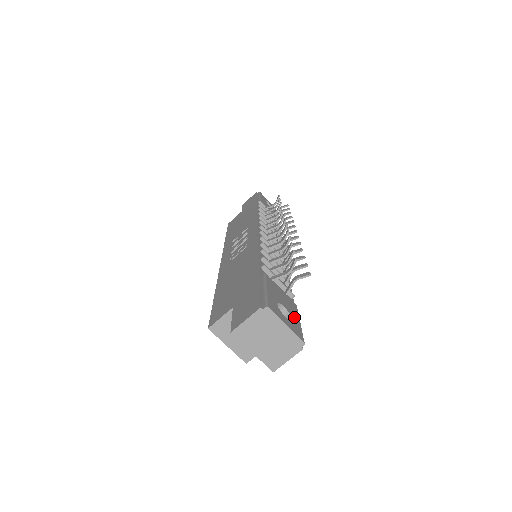
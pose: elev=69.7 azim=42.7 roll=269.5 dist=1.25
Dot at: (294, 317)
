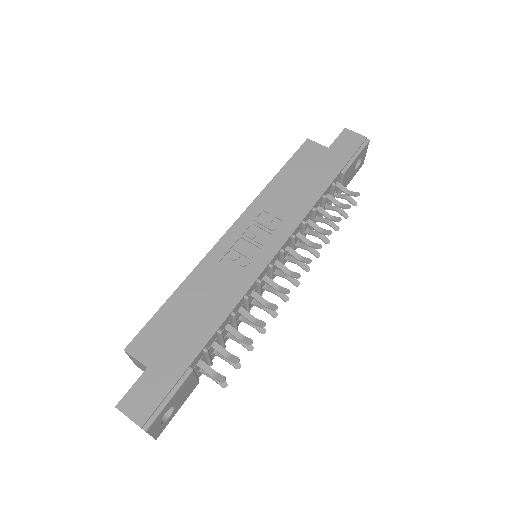
Dot at: (176, 411)
